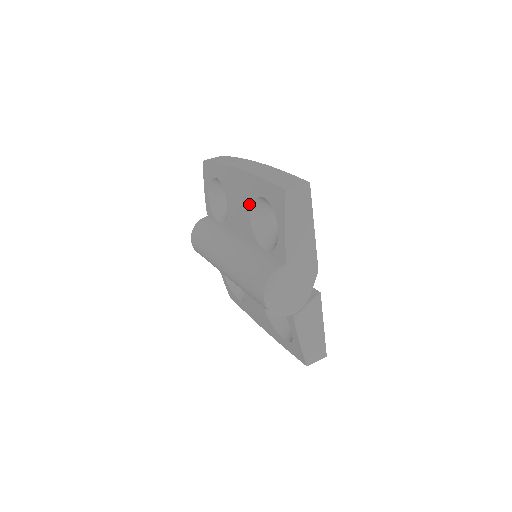
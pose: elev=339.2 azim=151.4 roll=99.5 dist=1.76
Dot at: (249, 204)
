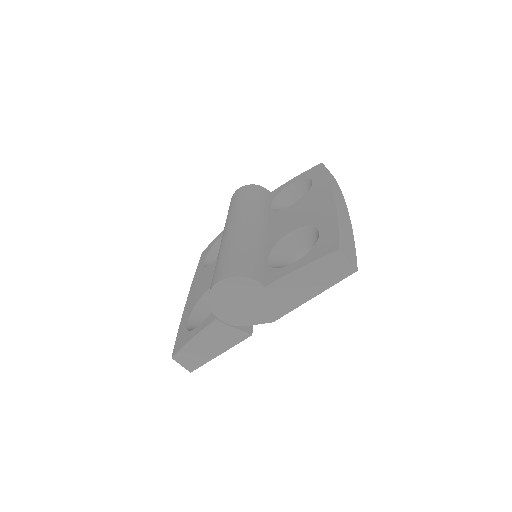
Dot at: (305, 223)
